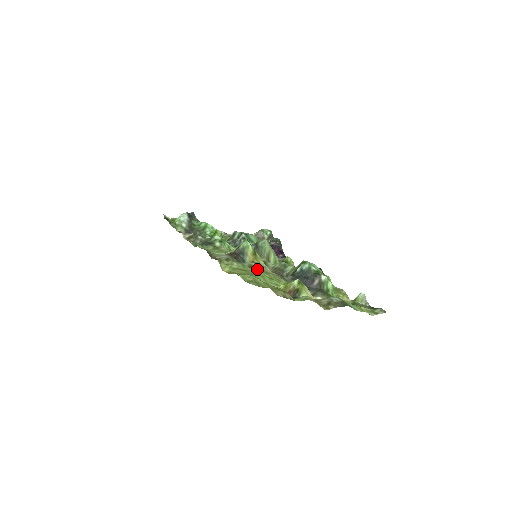
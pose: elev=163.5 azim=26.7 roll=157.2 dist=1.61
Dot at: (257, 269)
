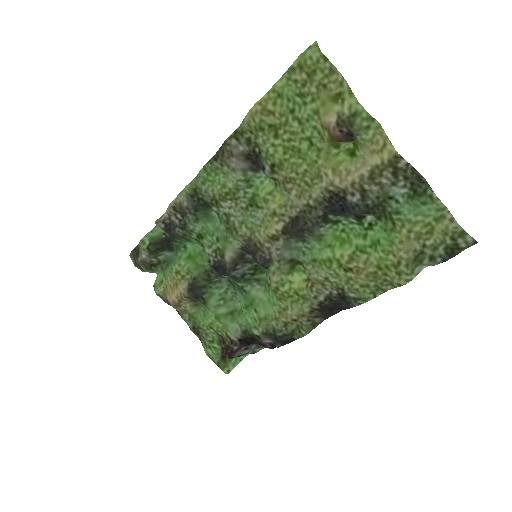
Dot at: (283, 169)
